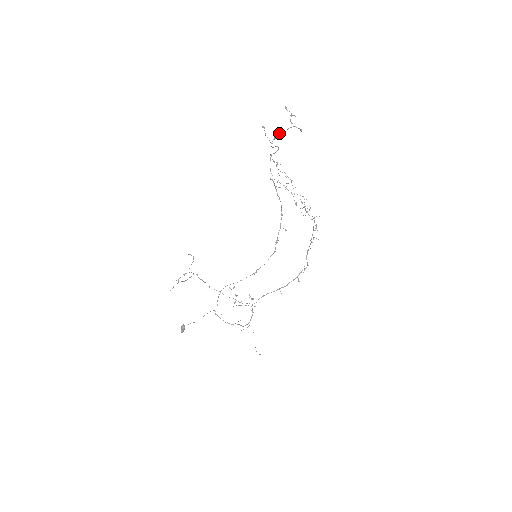
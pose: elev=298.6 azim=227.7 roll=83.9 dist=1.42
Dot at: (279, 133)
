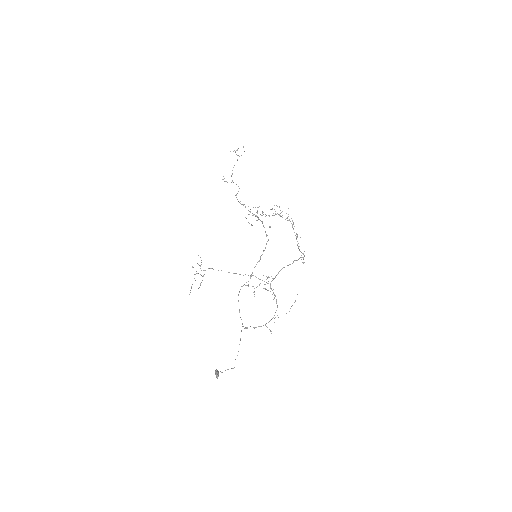
Dot at: (233, 167)
